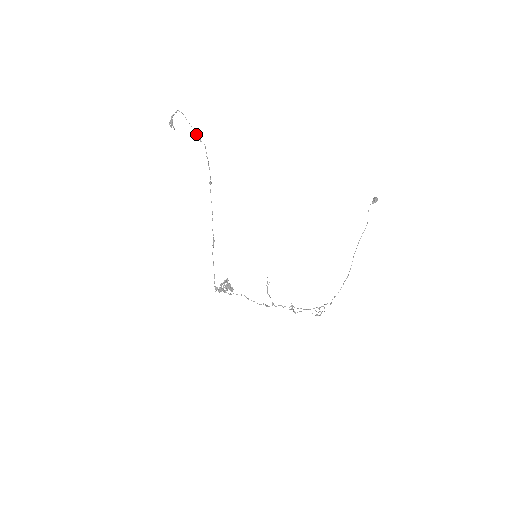
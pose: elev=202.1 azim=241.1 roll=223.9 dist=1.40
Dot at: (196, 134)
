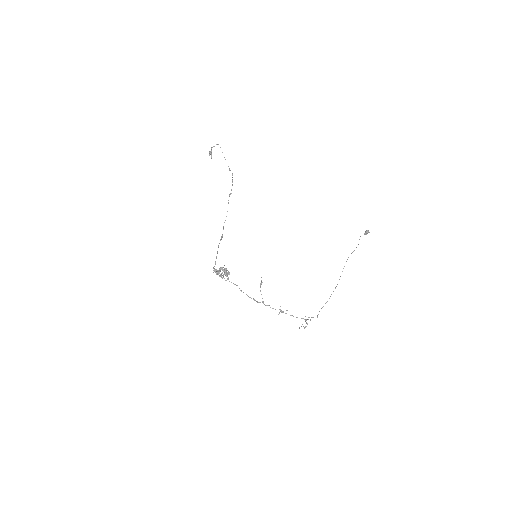
Dot at: occluded
